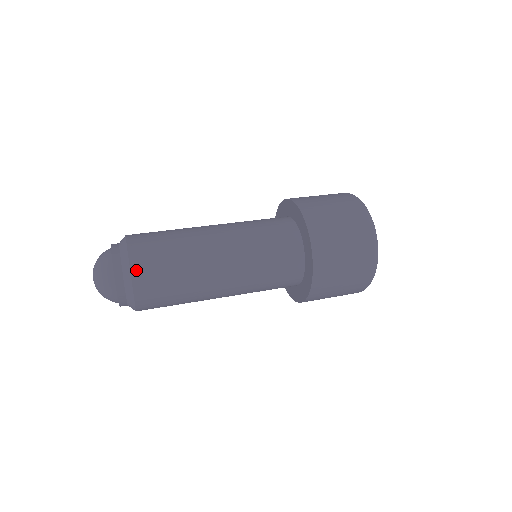
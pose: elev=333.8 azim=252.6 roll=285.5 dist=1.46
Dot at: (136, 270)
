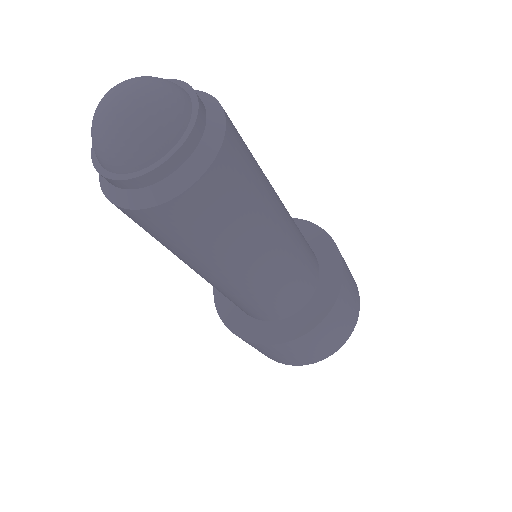
Dot at: occluded
